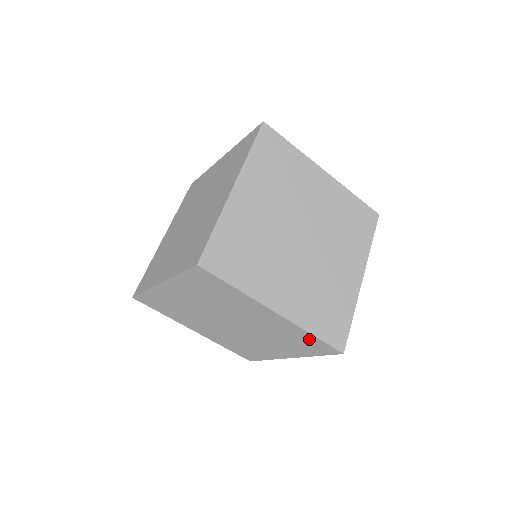
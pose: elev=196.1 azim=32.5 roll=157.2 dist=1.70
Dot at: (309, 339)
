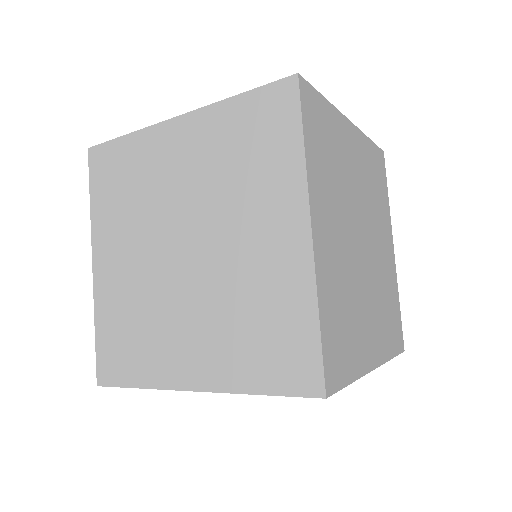
Dot at: occluded
